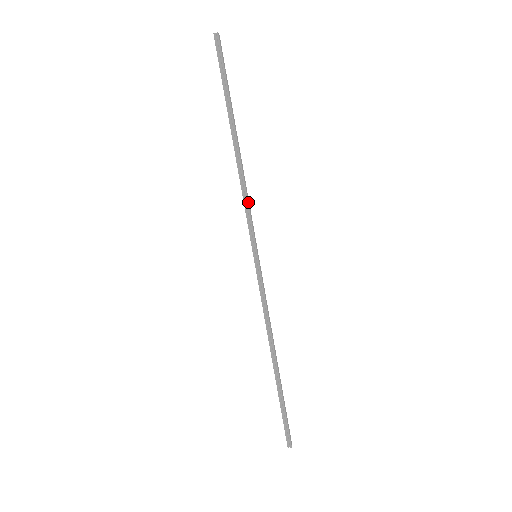
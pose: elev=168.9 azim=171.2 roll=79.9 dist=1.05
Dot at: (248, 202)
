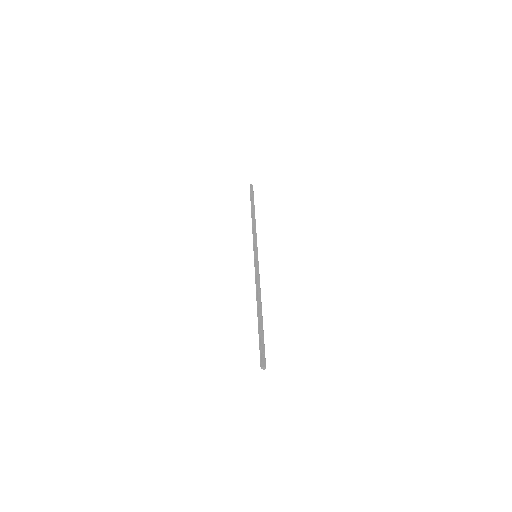
Dot at: (254, 234)
